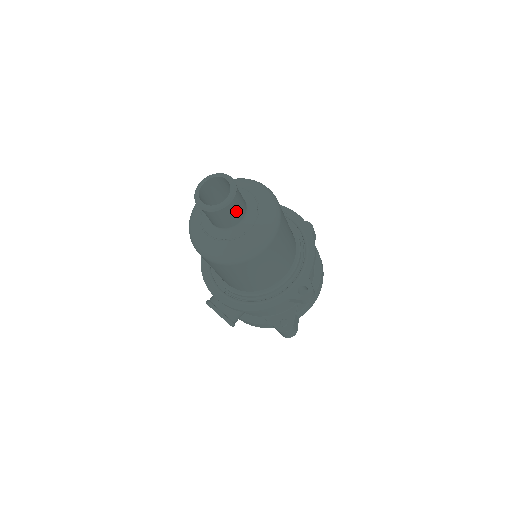
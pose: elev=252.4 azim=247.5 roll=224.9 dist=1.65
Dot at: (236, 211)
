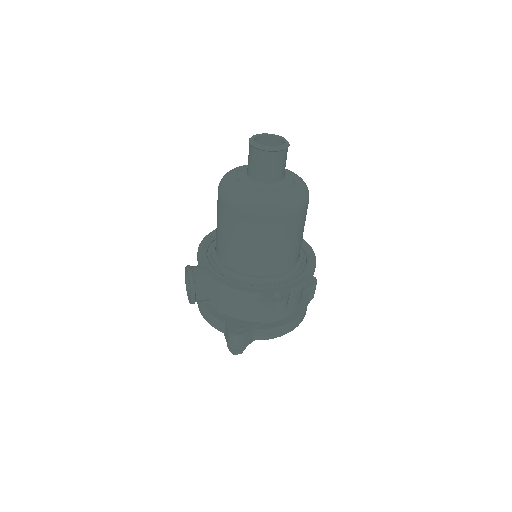
Dot at: (274, 167)
